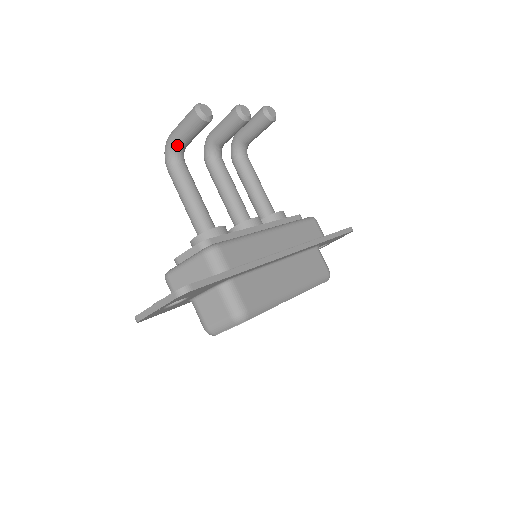
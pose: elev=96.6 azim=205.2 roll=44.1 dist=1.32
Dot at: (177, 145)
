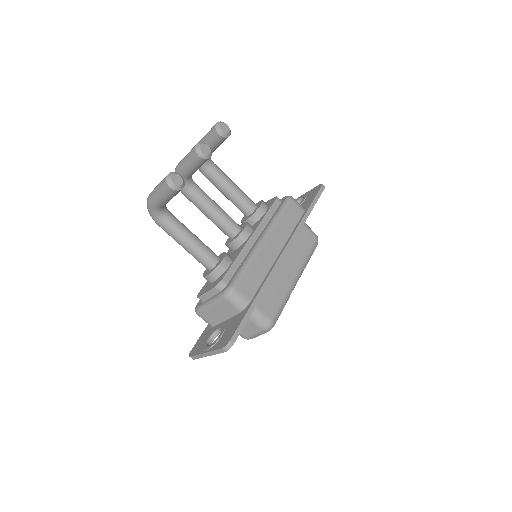
Dot at: (159, 207)
